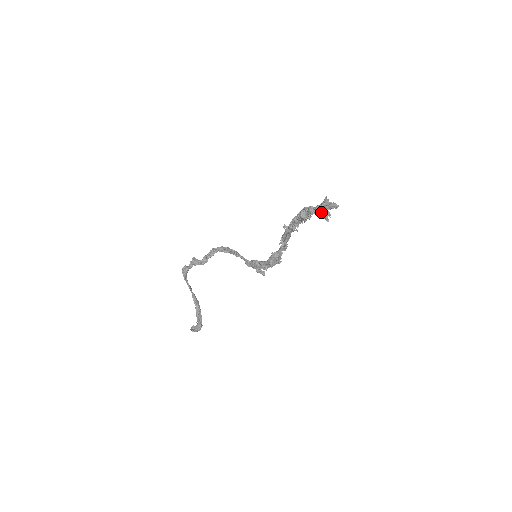
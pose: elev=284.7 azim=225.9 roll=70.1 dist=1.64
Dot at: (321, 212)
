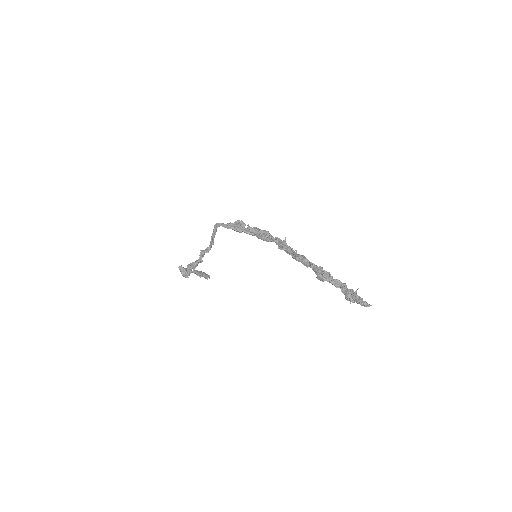
Dot at: (353, 302)
